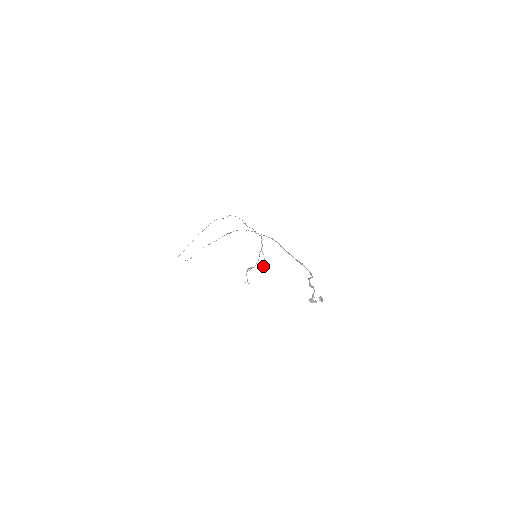
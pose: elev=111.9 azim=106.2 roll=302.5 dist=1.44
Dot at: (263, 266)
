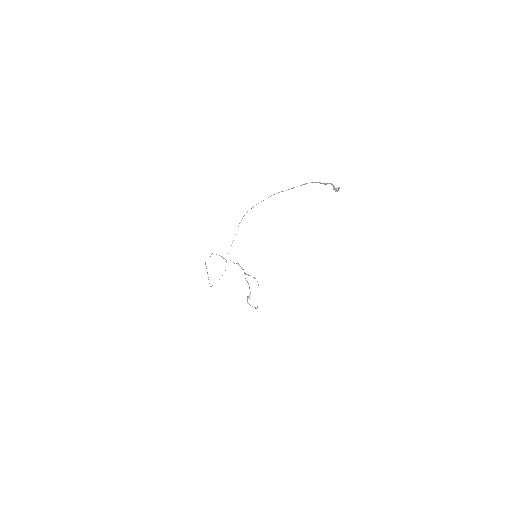
Dot at: occluded
